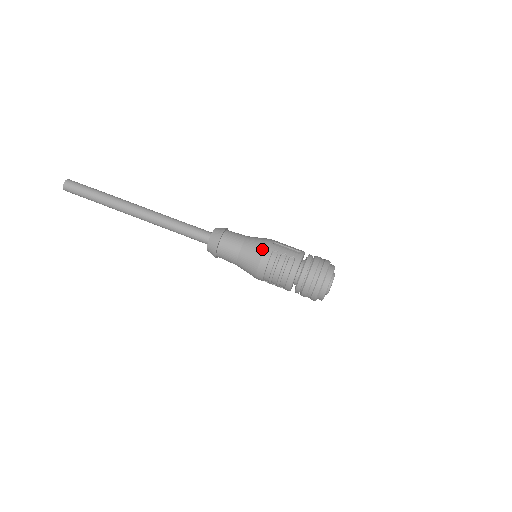
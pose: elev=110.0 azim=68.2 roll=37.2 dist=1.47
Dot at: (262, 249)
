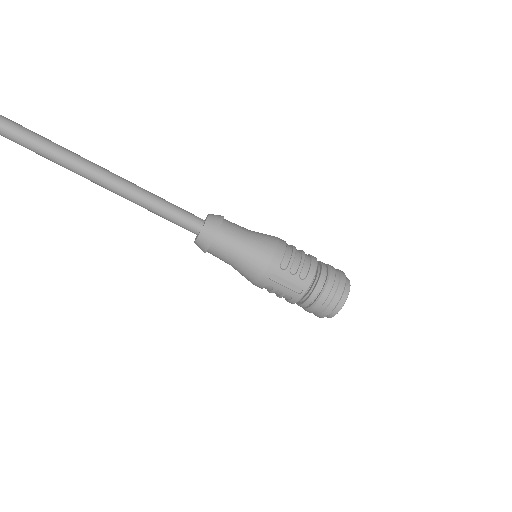
Dot at: (254, 281)
